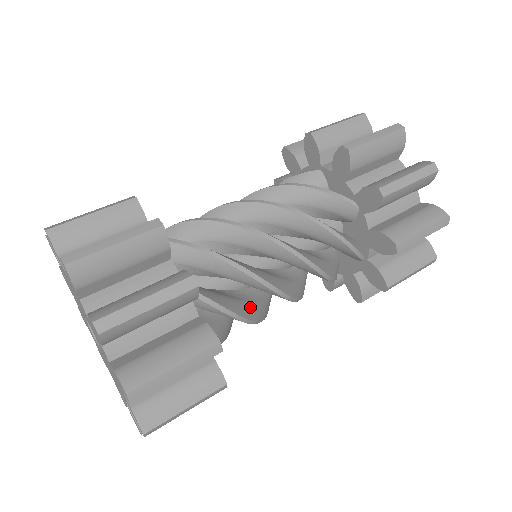
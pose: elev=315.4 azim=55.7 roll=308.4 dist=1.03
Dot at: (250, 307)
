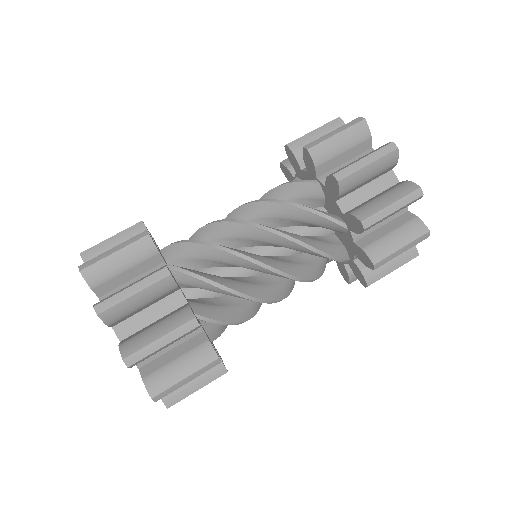
Dot at: occluded
